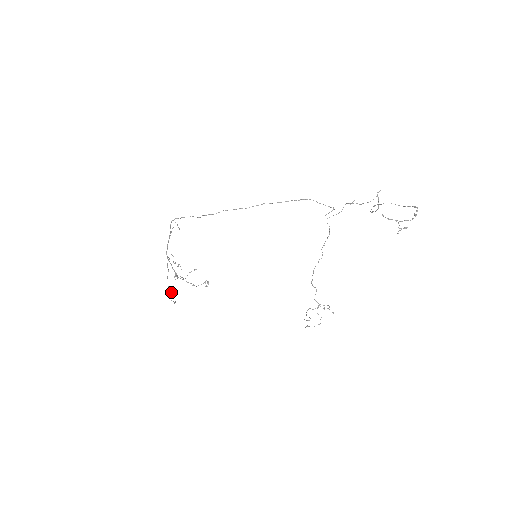
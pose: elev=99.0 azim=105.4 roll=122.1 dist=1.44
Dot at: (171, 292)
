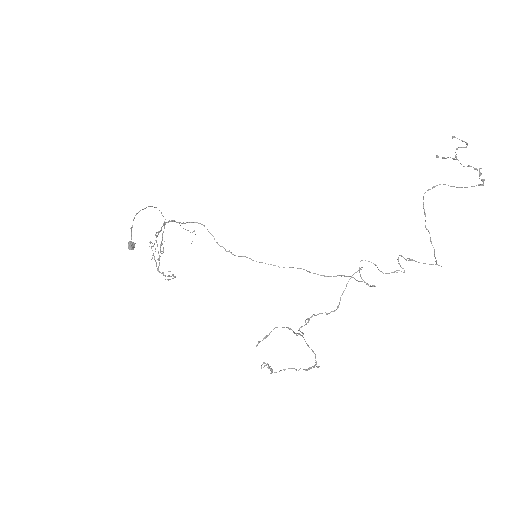
Dot at: (133, 242)
